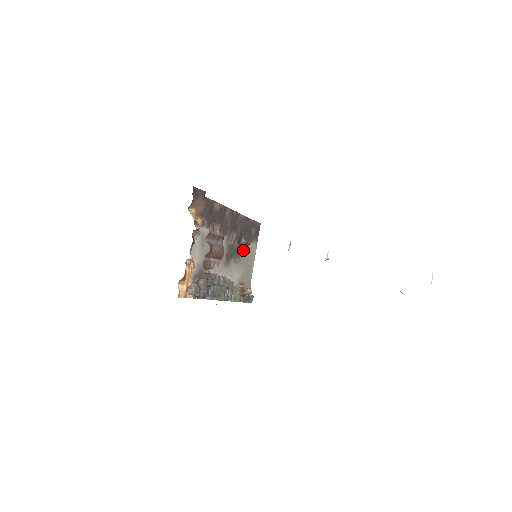
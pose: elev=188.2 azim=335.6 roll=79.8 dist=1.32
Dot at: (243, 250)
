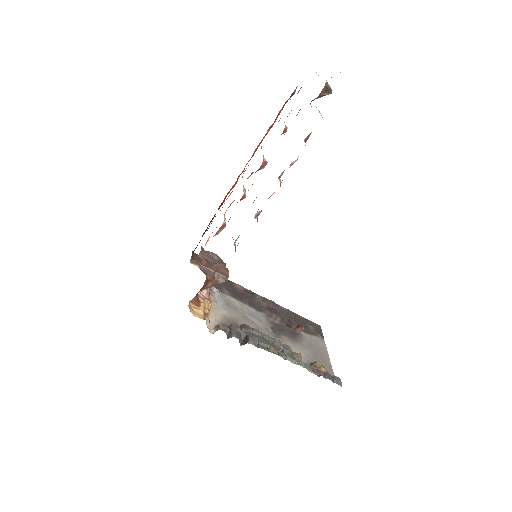
Dot at: (300, 336)
